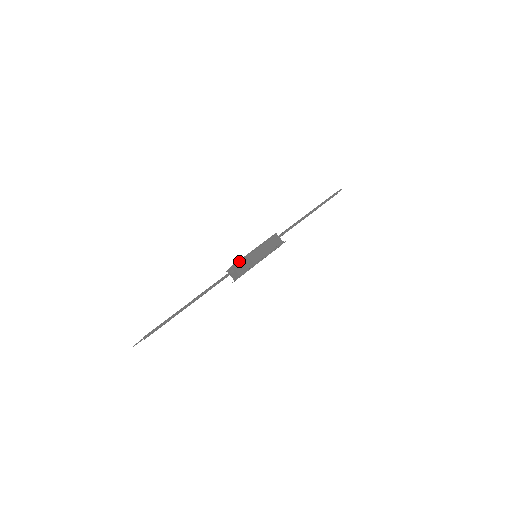
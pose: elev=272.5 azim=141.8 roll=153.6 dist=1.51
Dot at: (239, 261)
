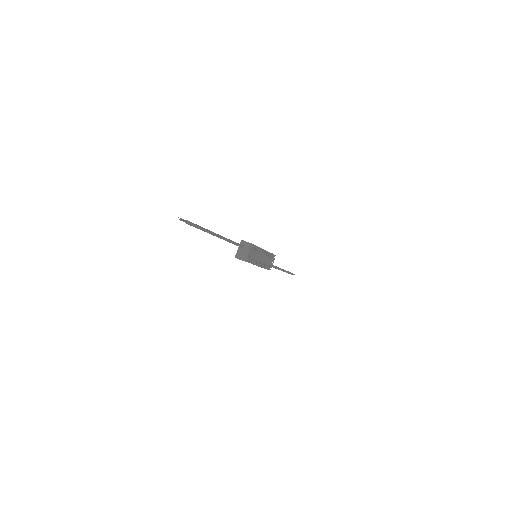
Dot at: occluded
